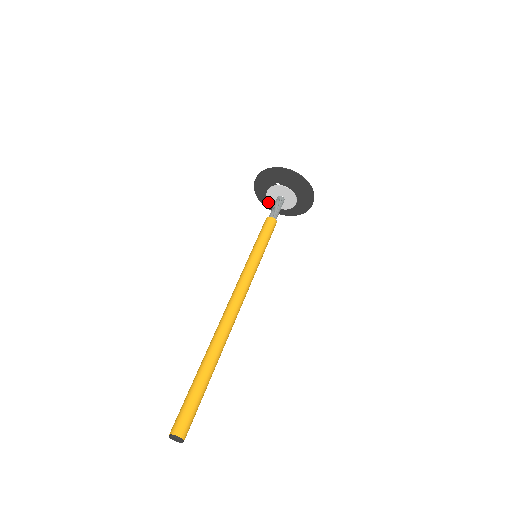
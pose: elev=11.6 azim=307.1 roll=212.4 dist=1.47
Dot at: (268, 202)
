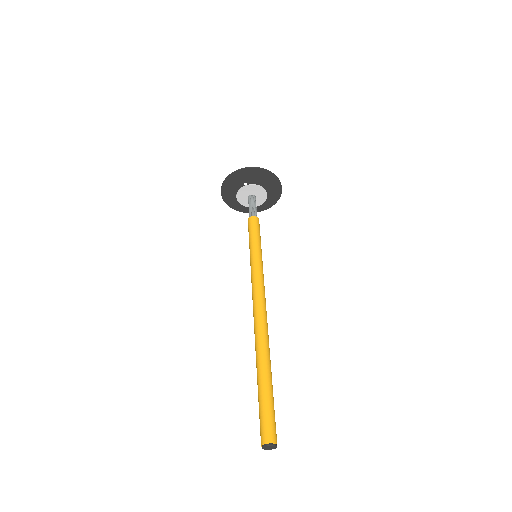
Dot at: (236, 204)
